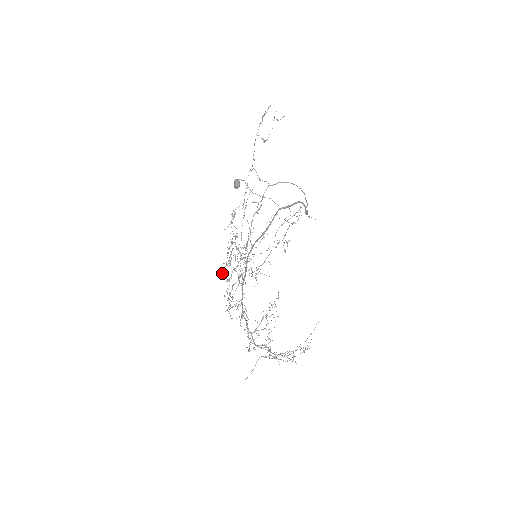
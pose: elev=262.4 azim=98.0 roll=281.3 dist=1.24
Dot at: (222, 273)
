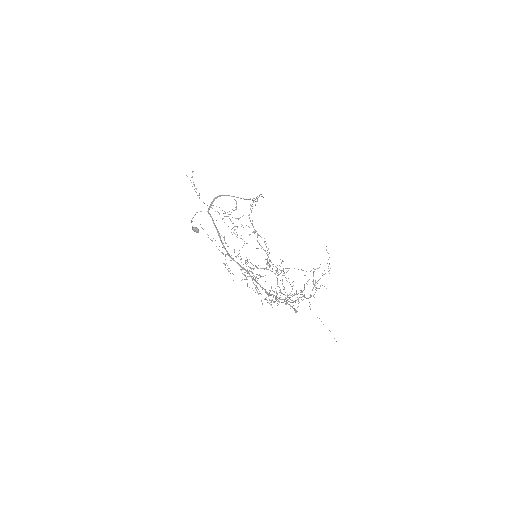
Dot at: occluded
